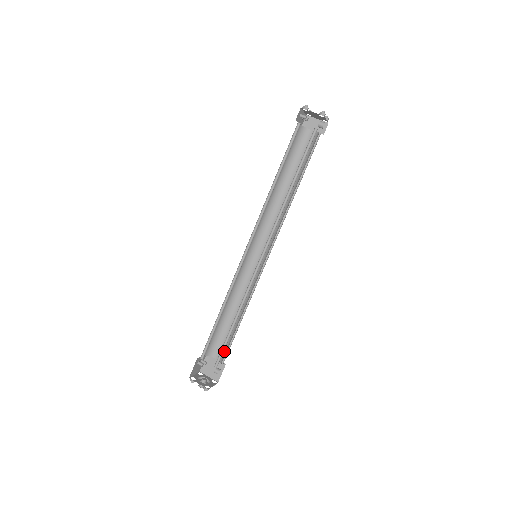
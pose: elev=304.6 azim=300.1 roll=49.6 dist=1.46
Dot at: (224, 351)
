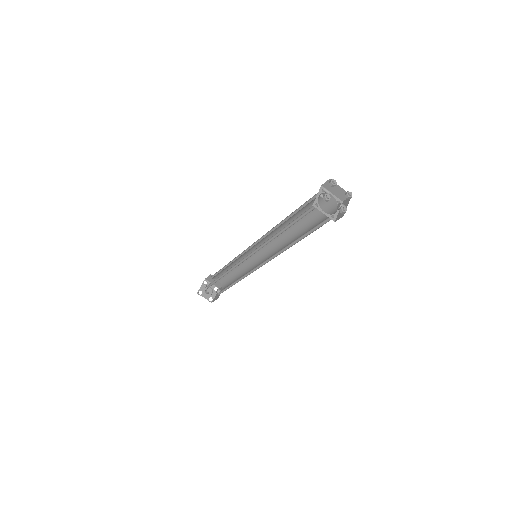
Dot at: (224, 281)
